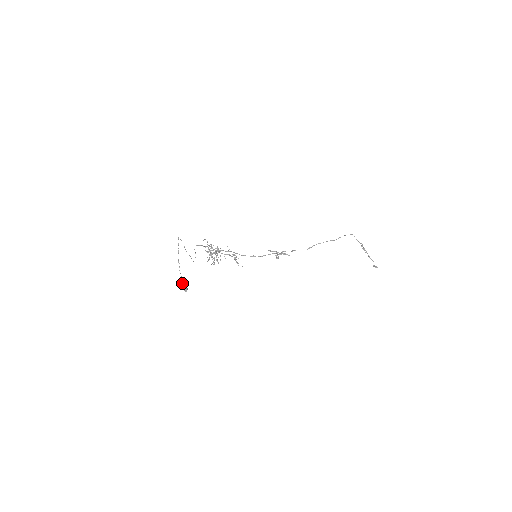
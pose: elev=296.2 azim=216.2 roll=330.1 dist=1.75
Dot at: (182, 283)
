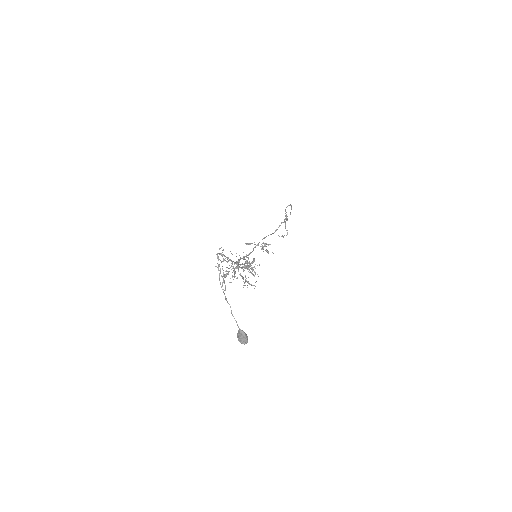
Dot at: (244, 332)
